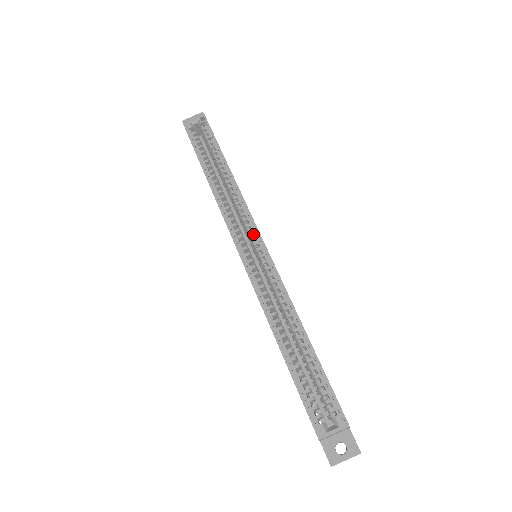
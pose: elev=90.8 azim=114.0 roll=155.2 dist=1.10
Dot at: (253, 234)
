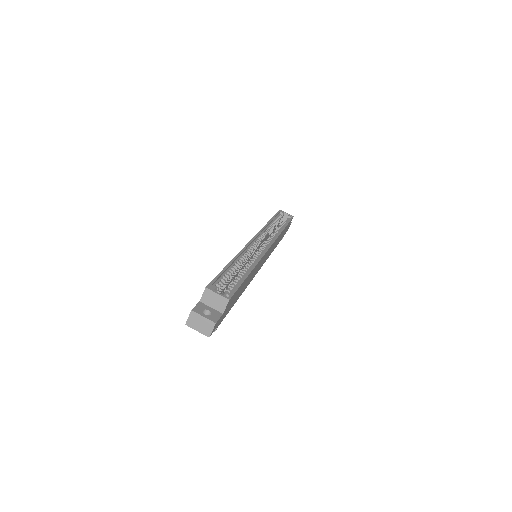
Dot at: occluded
